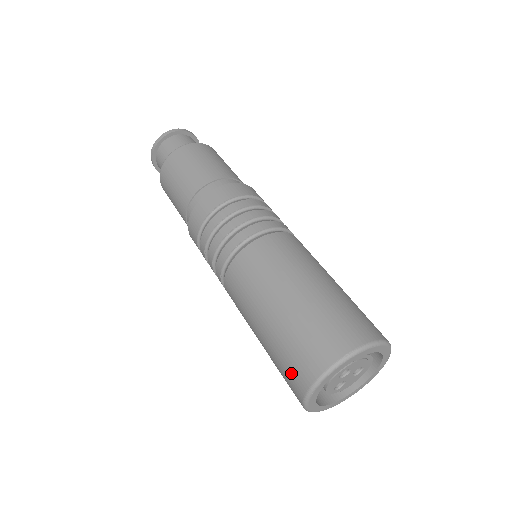
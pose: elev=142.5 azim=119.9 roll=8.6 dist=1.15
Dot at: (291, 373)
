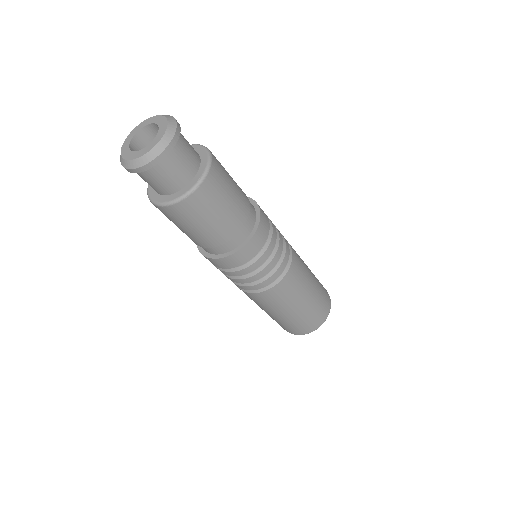
Dot at: occluded
